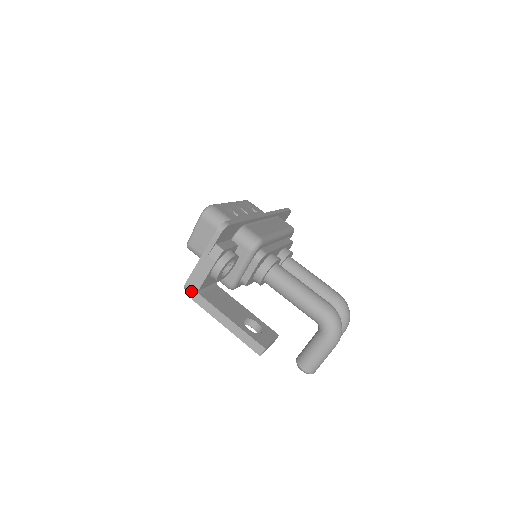
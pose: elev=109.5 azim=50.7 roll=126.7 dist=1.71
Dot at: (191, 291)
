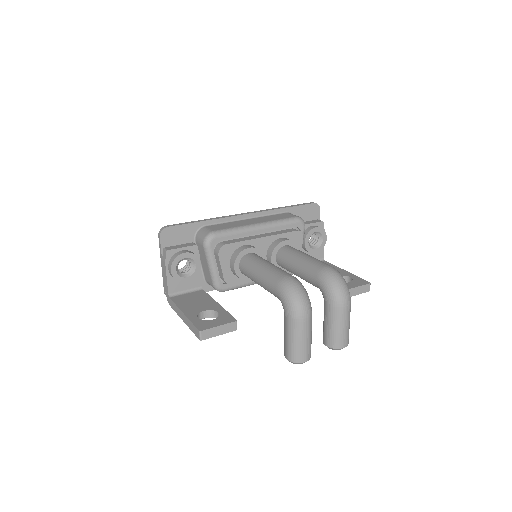
Dot at: (167, 297)
